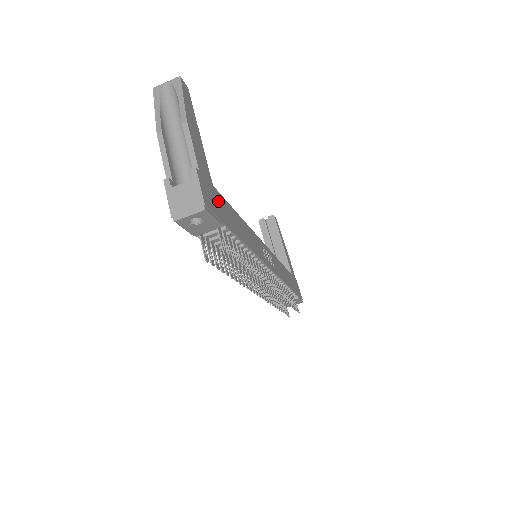
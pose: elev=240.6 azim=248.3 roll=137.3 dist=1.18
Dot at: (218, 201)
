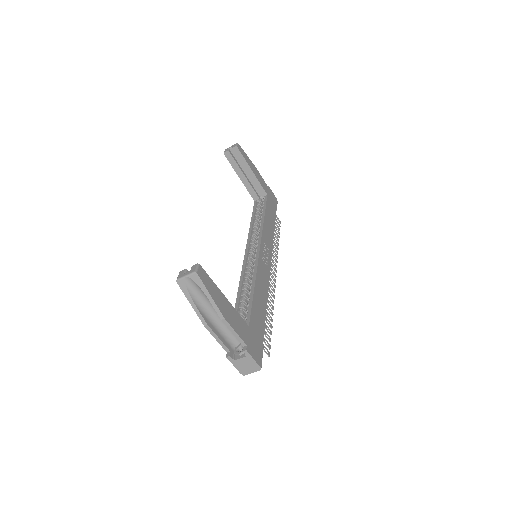
Dot at: (255, 331)
